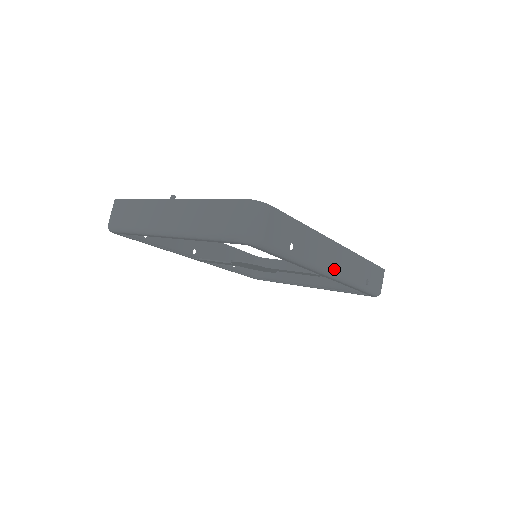
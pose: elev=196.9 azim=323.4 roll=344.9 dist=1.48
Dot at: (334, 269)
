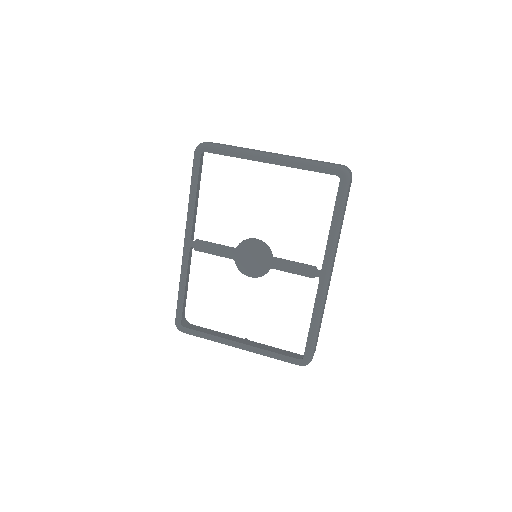
Dot at: (329, 276)
